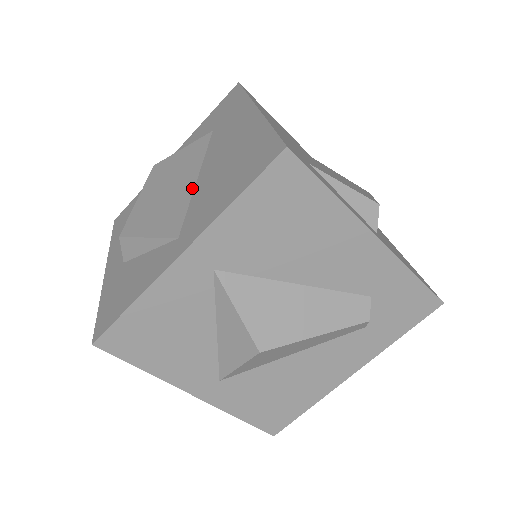
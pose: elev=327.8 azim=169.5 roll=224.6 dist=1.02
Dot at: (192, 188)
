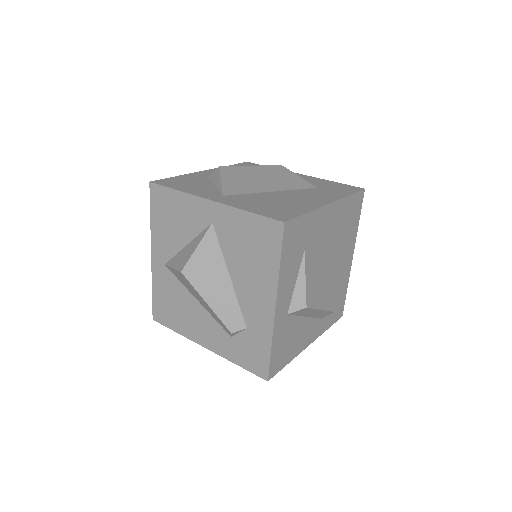
Dot at: (264, 191)
